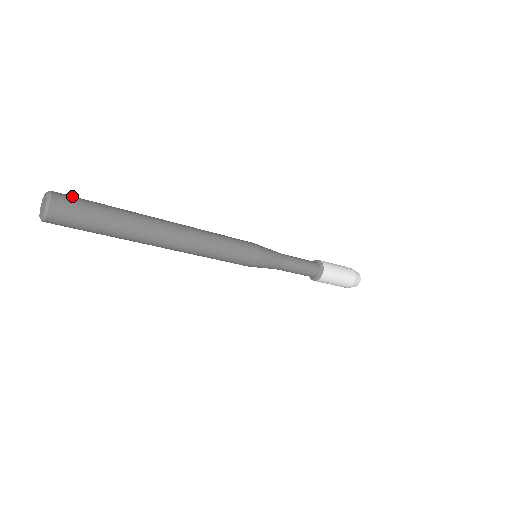
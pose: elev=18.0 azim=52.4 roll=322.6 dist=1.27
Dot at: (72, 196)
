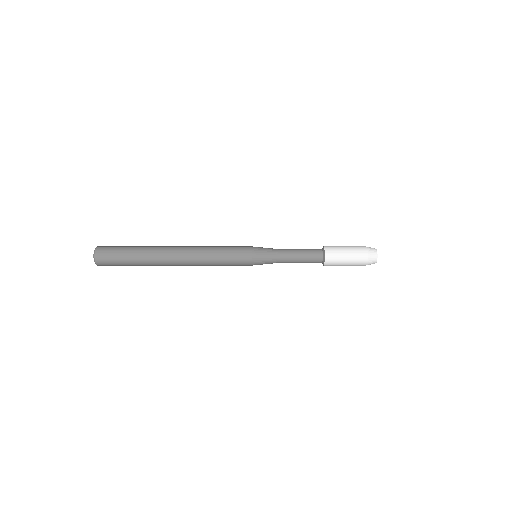
Dot at: occluded
